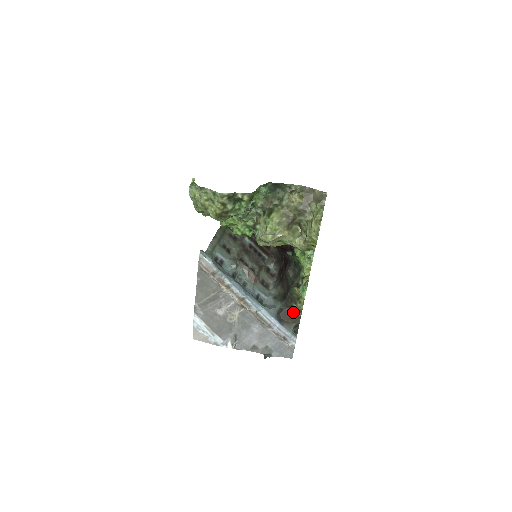
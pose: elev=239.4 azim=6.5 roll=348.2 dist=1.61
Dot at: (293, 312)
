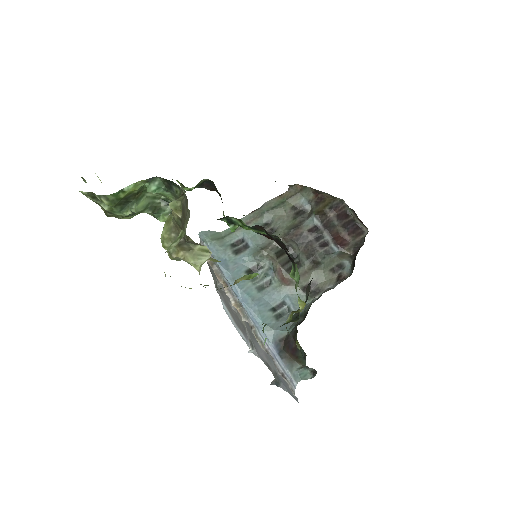
Dot at: occluded
